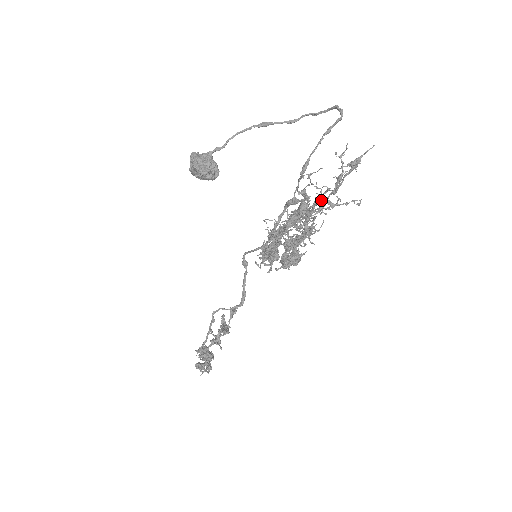
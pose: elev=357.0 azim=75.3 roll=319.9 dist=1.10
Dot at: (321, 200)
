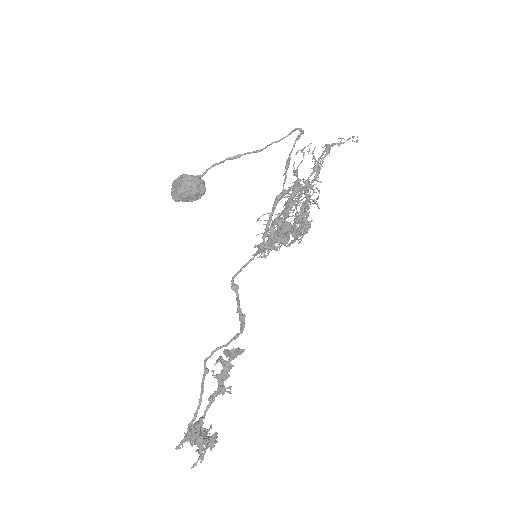
Dot at: (326, 148)
